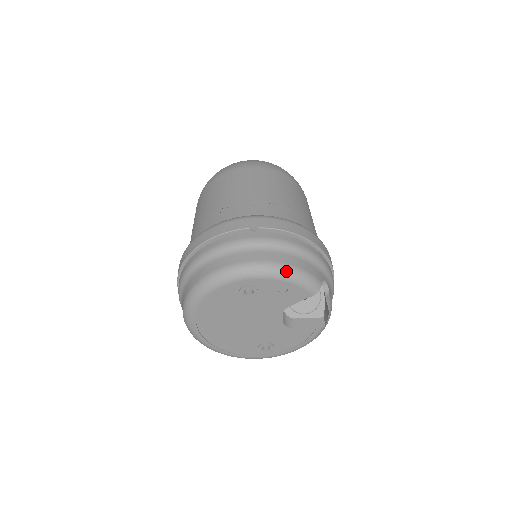
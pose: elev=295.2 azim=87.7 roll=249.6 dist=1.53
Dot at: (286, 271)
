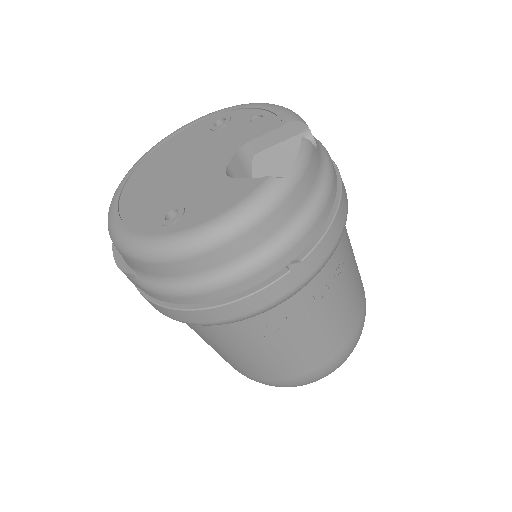
Dot at: occluded
